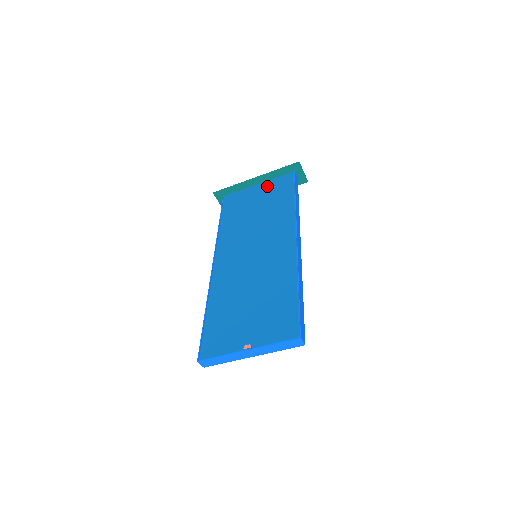
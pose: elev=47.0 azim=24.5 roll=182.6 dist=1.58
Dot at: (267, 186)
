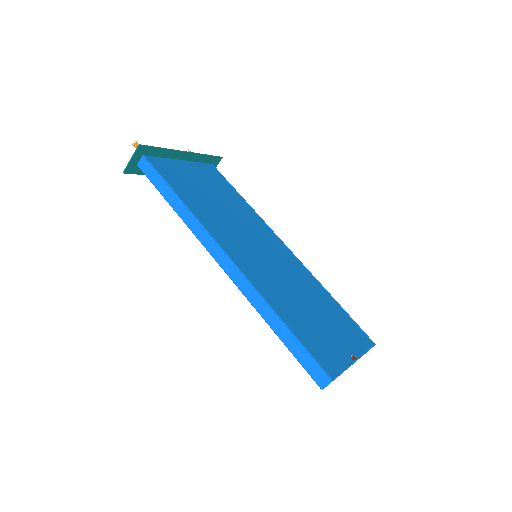
Dot at: (197, 169)
